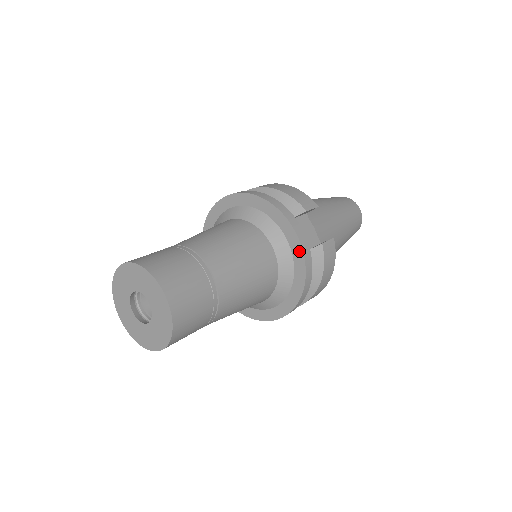
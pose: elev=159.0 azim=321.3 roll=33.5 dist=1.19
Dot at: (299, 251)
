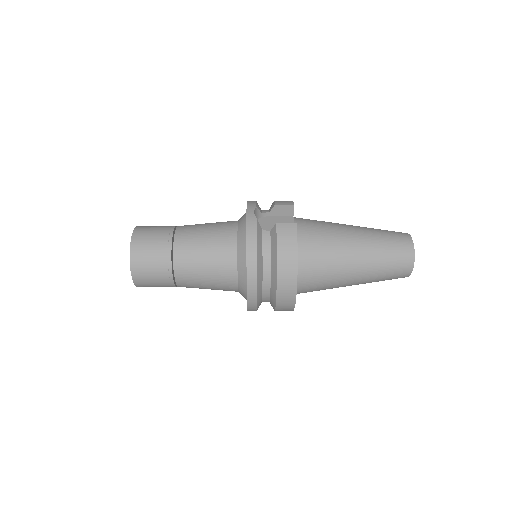
Dot at: (246, 224)
